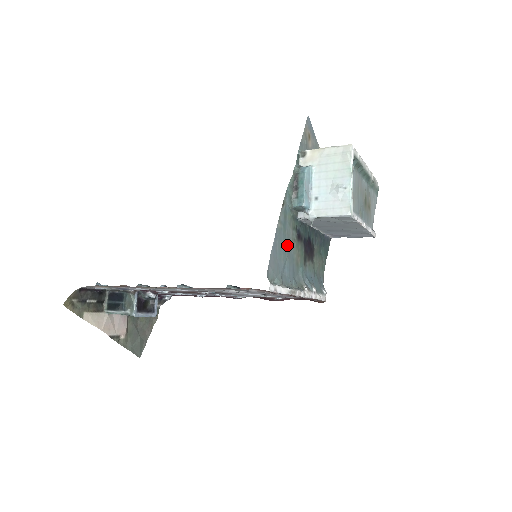
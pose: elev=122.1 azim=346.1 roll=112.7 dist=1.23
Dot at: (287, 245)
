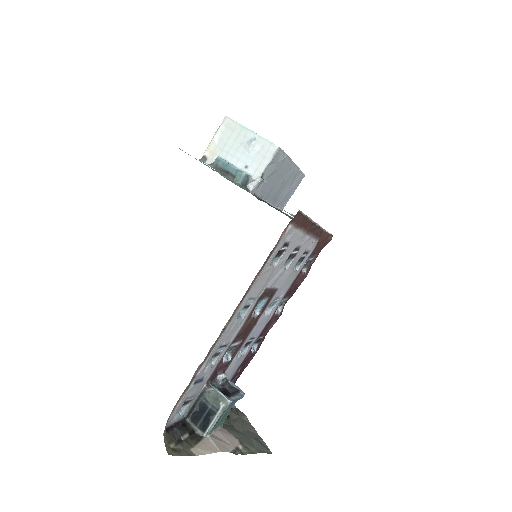
Dot at: occluded
